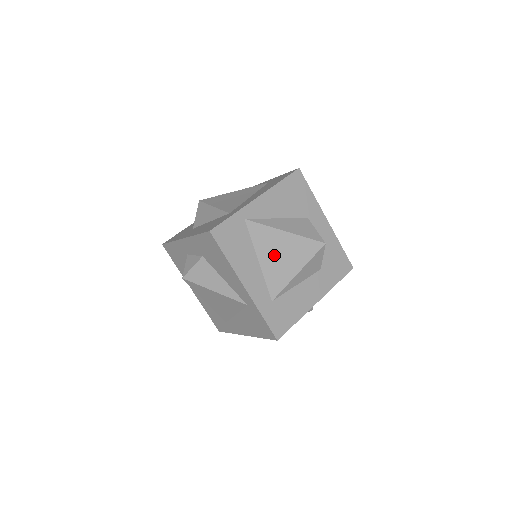
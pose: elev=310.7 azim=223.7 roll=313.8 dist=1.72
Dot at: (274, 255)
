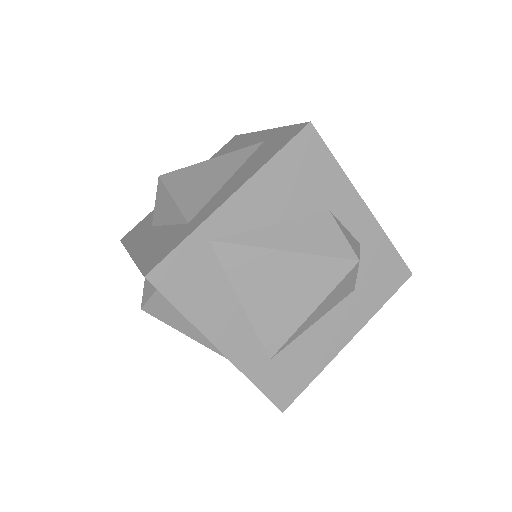
Dot at: (268, 291)
